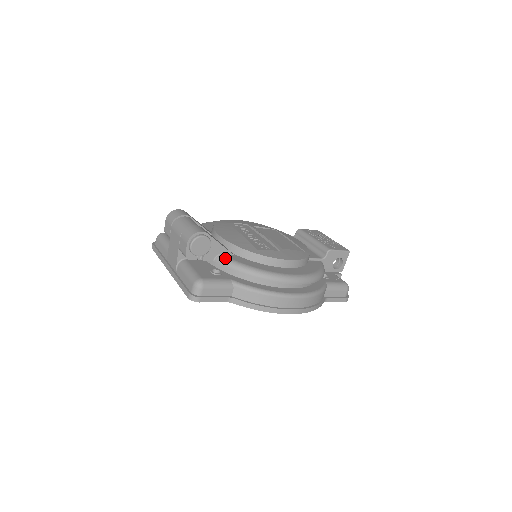
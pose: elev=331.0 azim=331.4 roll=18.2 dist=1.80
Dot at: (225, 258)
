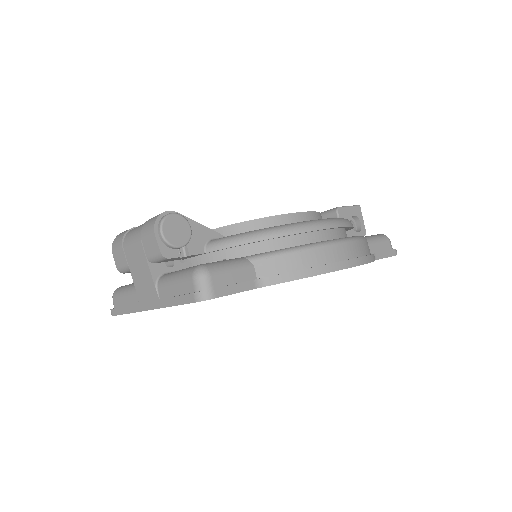
Dot at: (219, 239)
